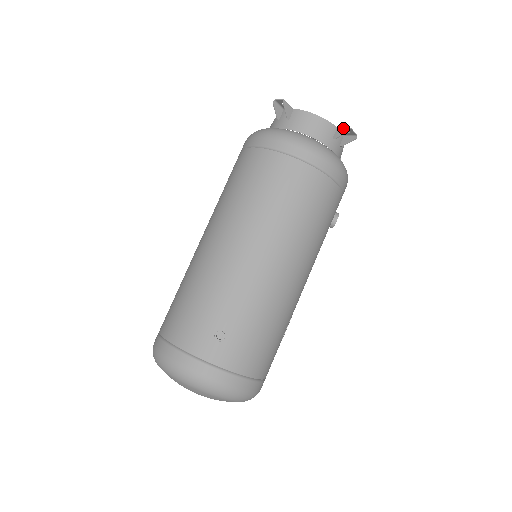
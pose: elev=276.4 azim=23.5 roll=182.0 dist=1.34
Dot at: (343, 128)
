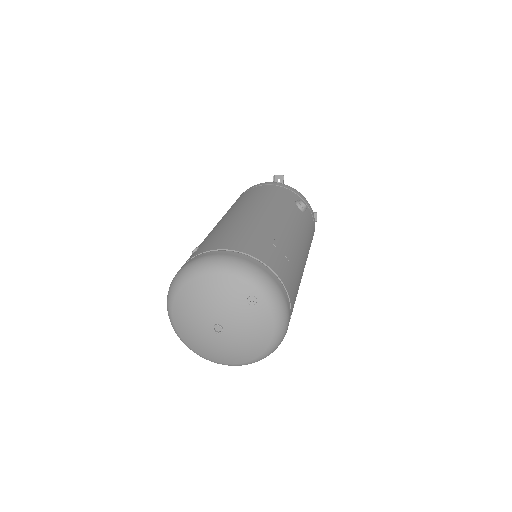
Dot at: (274, 181)
